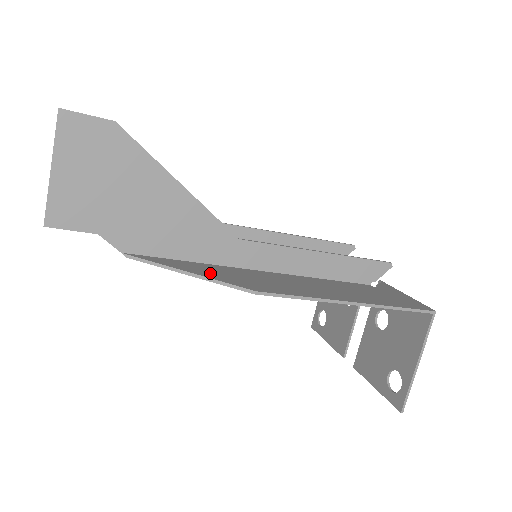
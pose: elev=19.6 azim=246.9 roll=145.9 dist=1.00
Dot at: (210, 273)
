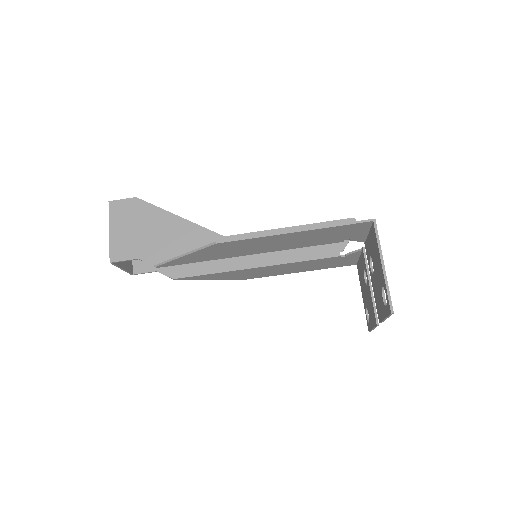
Dot at: occluded
